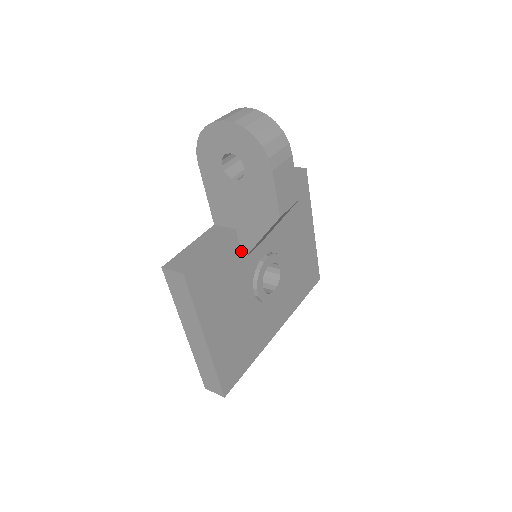
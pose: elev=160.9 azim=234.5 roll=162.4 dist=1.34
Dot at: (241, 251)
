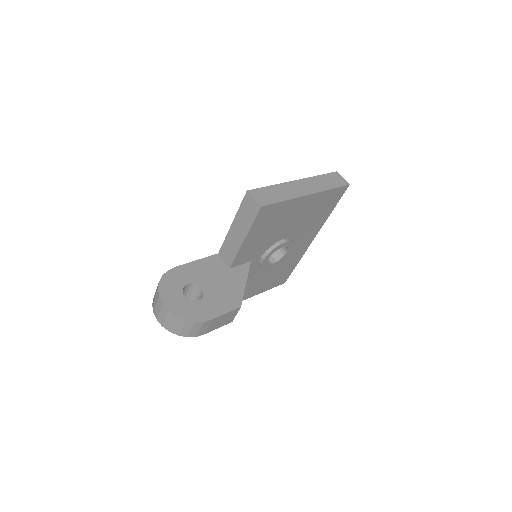
Dot at: occluded
